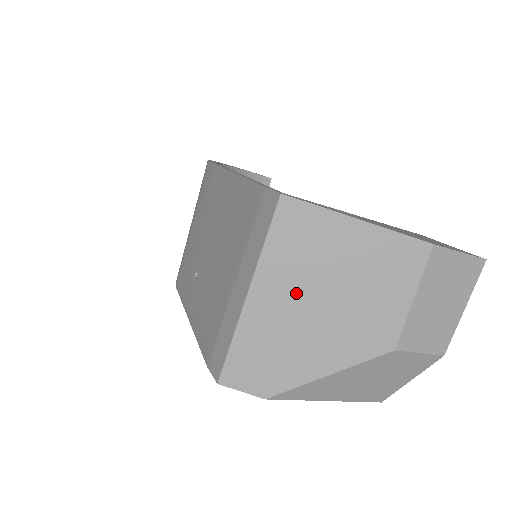
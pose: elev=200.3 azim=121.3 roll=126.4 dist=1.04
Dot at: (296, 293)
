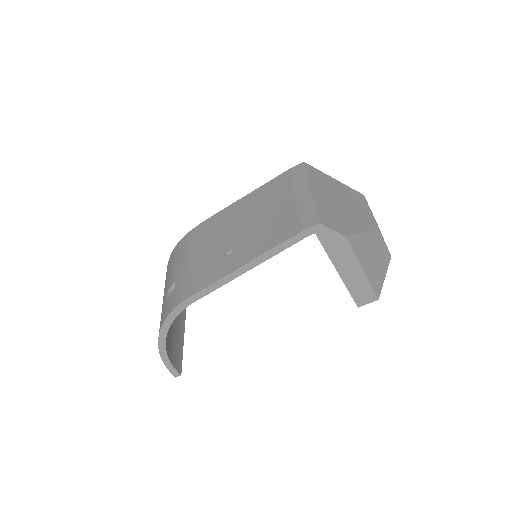
Dot at: (330, 196)
